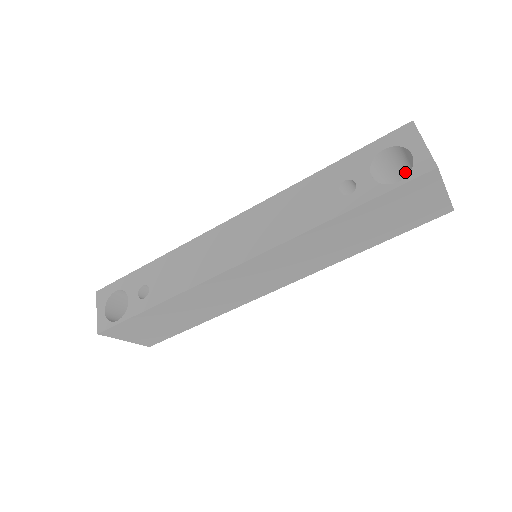
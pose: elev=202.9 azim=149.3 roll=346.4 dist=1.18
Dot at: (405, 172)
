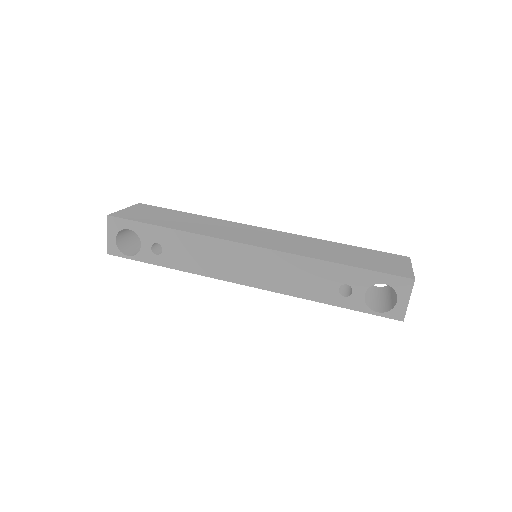
Dot at: occluded
